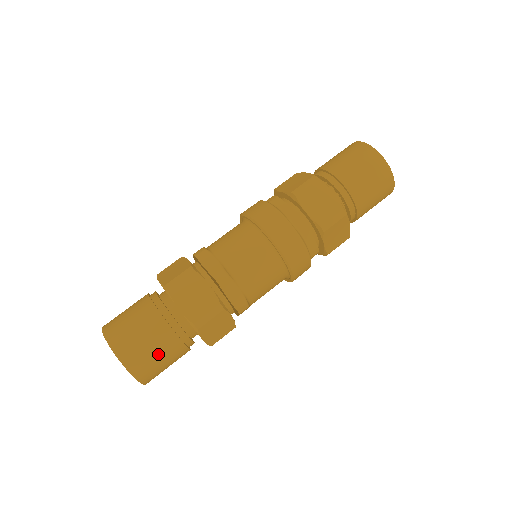
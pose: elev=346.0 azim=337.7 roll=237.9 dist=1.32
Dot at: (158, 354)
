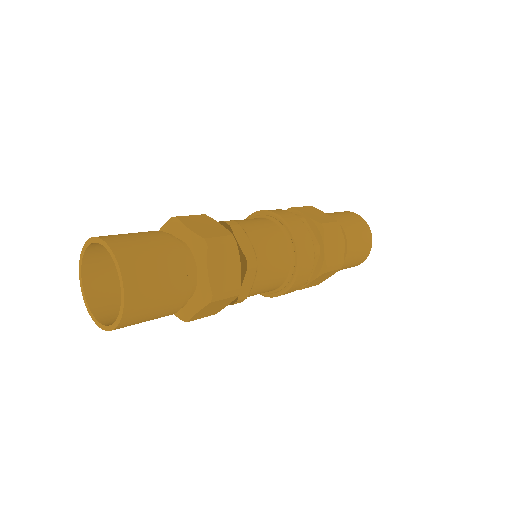
Dot at: (156, 260)
